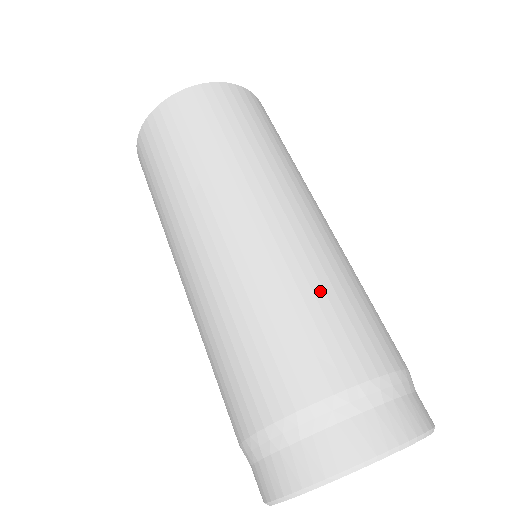
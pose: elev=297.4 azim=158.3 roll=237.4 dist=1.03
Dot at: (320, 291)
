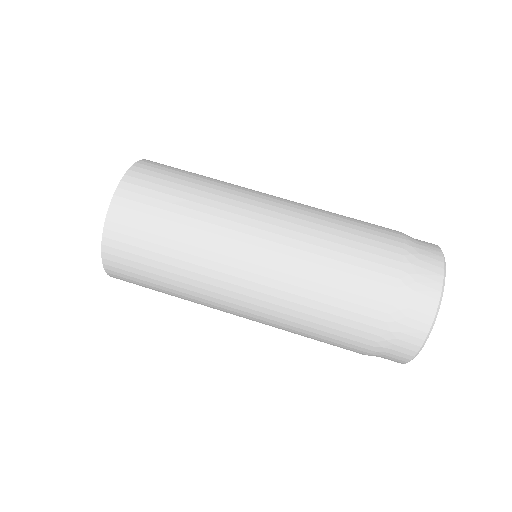
Dot at: occluded
